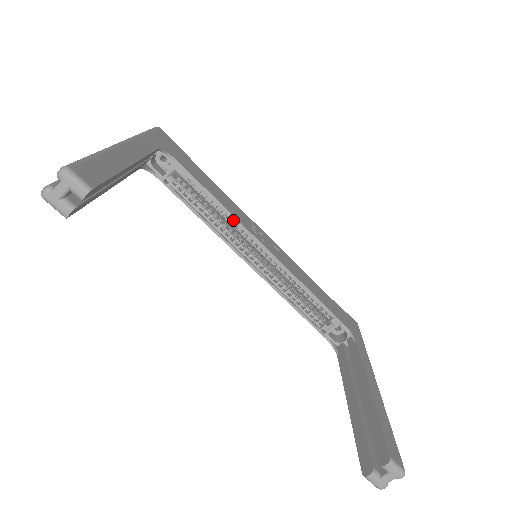
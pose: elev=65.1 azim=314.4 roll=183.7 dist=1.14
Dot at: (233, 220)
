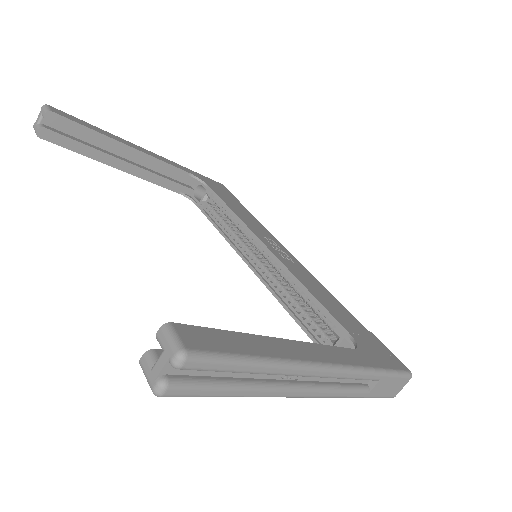
Dot at: (243, 226)
